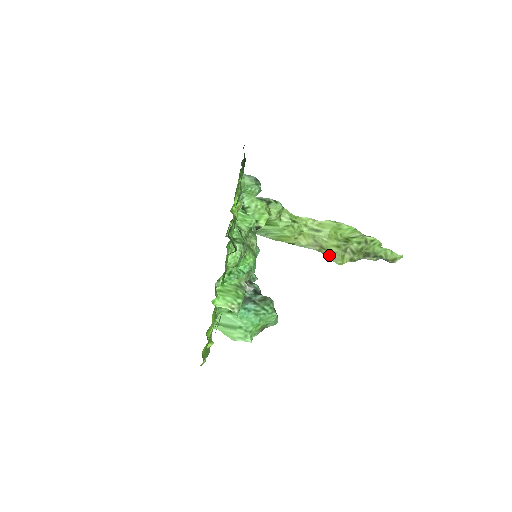
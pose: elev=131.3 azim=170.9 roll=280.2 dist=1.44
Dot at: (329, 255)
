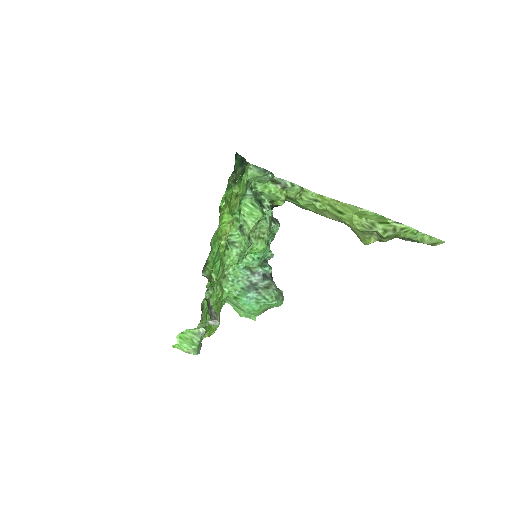
Dot at: (356, 233)
